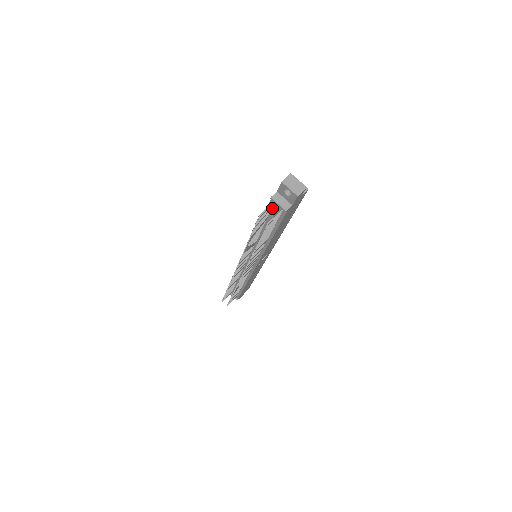
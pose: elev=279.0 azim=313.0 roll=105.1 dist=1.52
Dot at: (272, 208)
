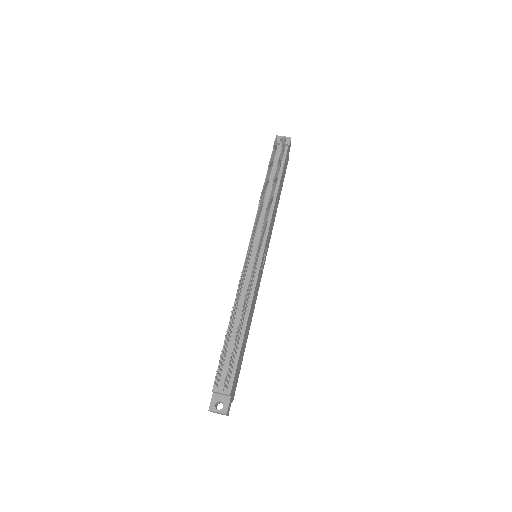
Dot at: (275, 154)
